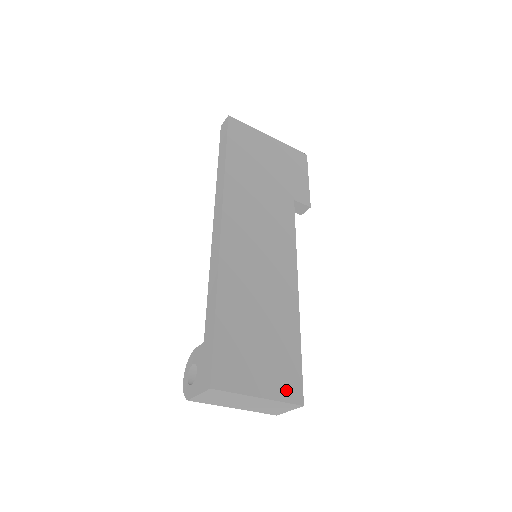
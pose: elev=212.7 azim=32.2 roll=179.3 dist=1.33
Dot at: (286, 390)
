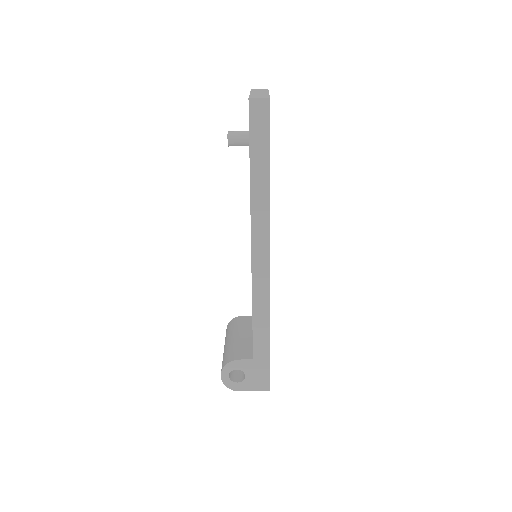
Dot at: occluded
